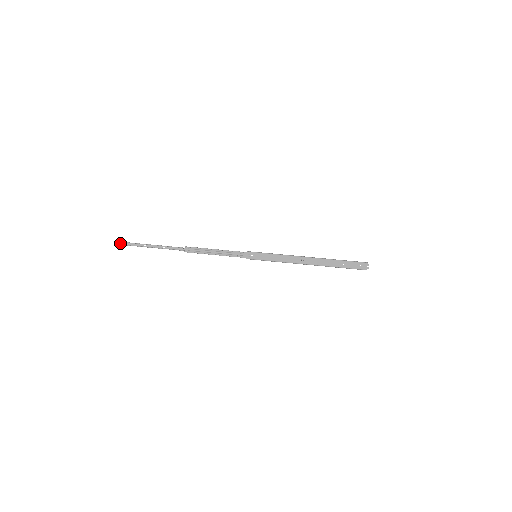
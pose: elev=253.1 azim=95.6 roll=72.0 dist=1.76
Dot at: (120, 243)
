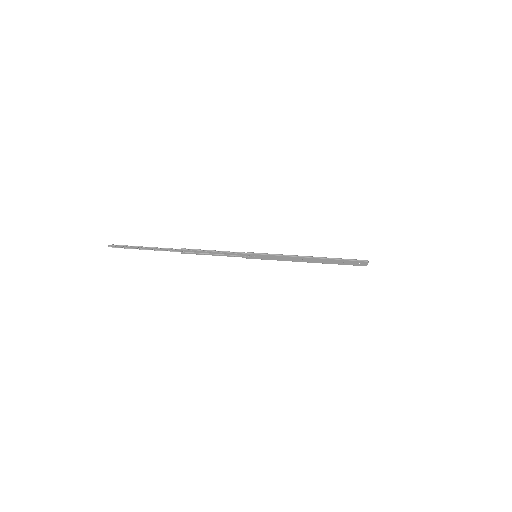
Dot at: (110, 246)
